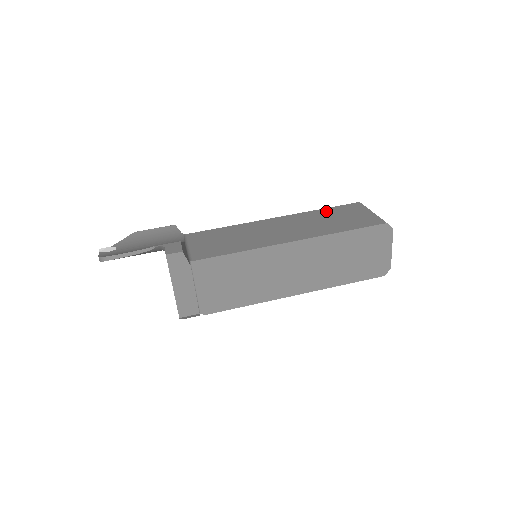
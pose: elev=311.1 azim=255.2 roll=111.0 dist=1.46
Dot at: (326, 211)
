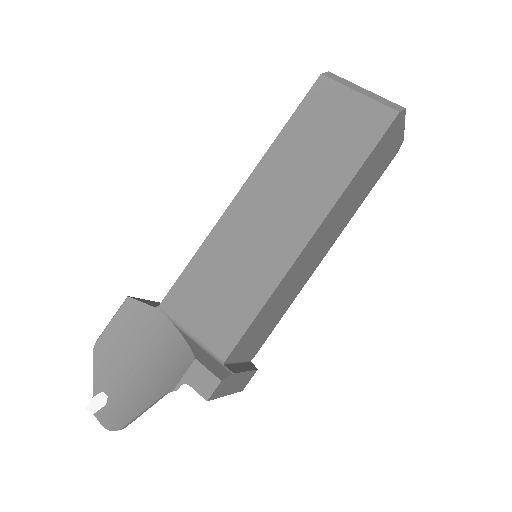
Dot at: (295, 130)
